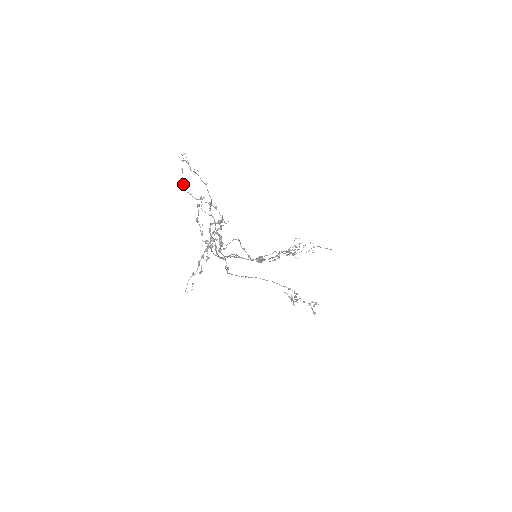
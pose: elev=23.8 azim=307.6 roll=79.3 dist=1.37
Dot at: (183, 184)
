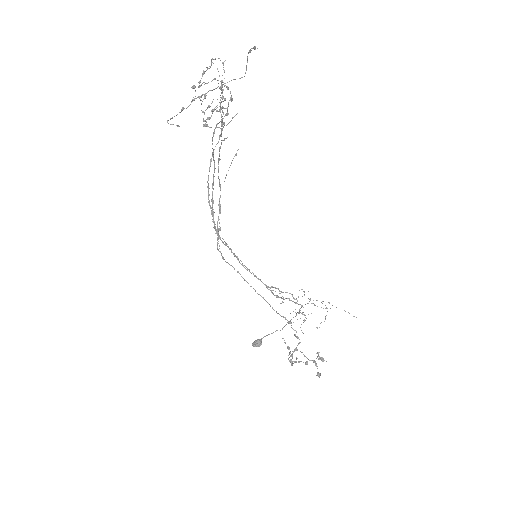
Dot at: occluded
